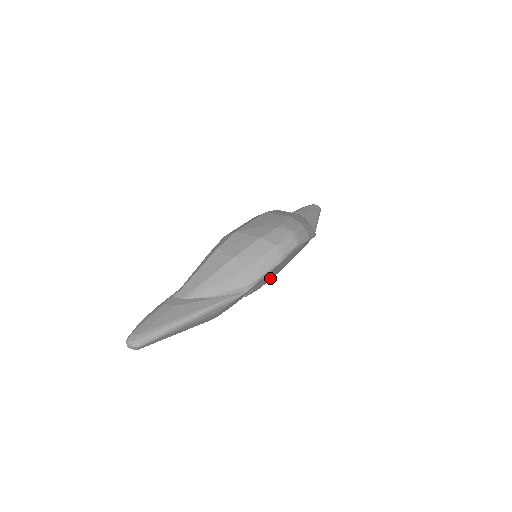
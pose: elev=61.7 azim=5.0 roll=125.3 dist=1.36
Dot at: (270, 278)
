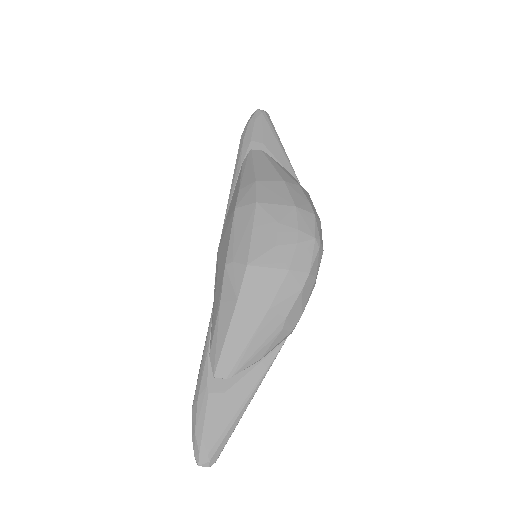
Dot at: occluded
